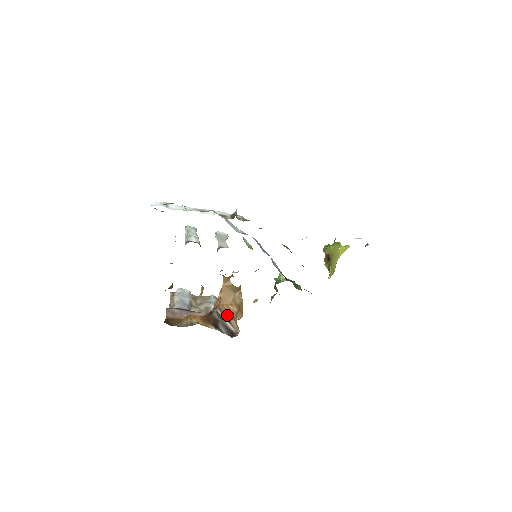
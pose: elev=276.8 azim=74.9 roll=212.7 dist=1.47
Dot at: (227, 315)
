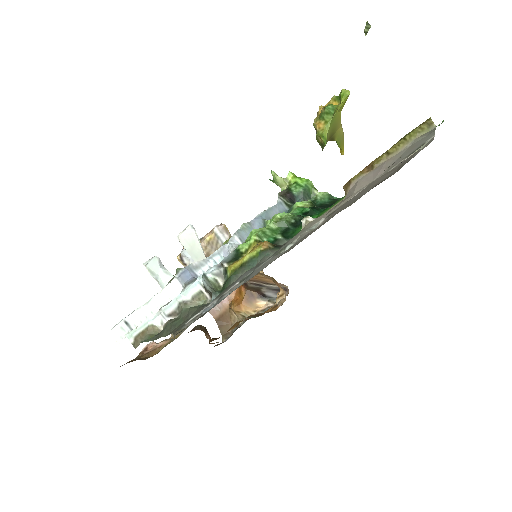
Dot at: (264, 281)
